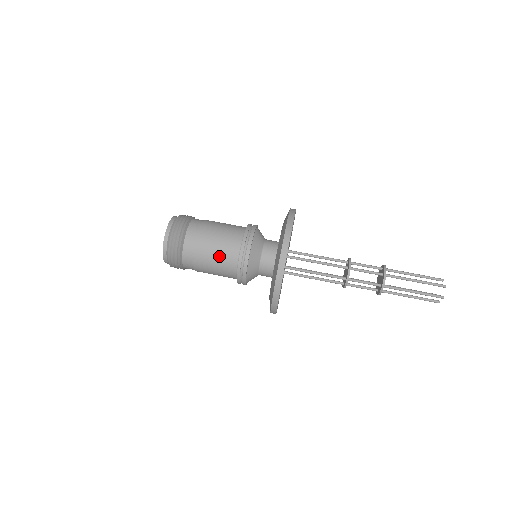
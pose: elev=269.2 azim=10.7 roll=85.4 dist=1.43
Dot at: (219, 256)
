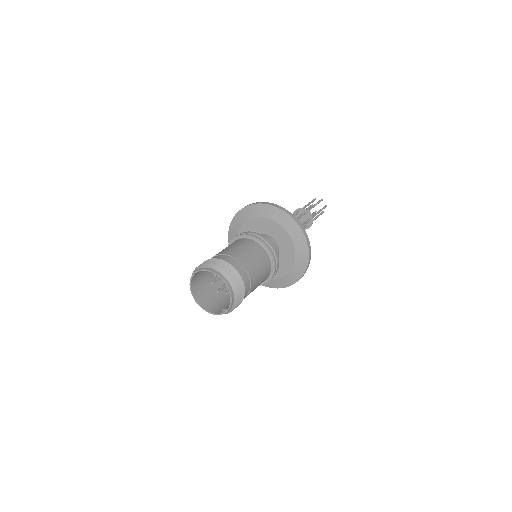
Dot at: (261, 264)
